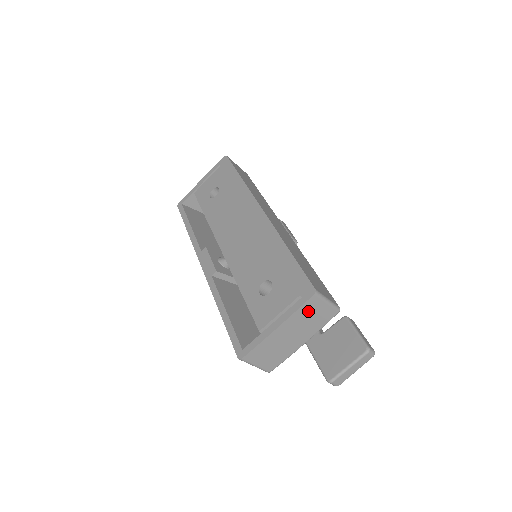
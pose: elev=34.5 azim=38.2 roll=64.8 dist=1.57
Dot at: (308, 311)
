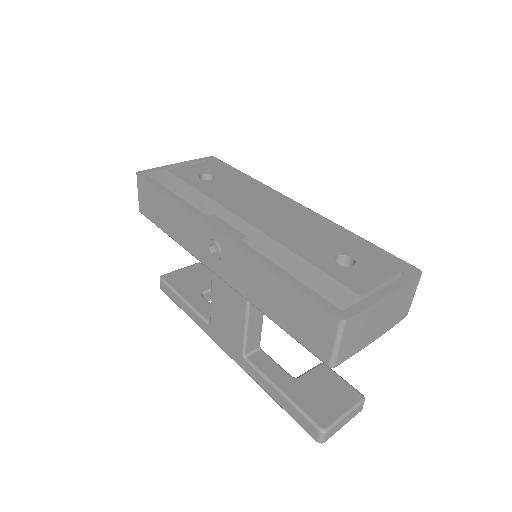
Dot at: (406, 293)
